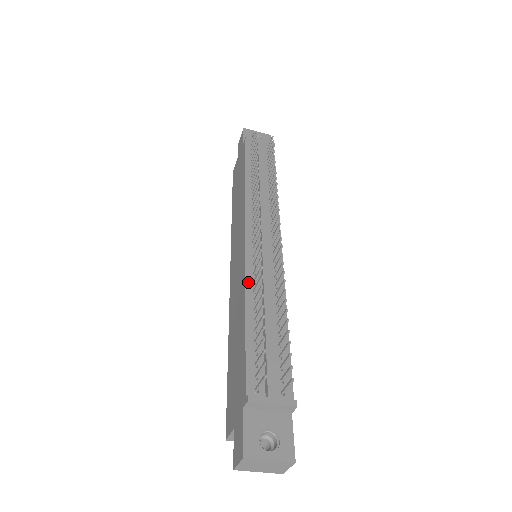
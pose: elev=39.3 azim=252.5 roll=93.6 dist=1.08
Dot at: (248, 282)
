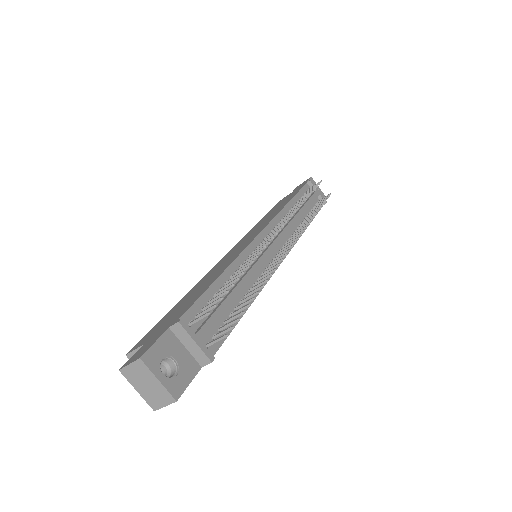
Dot at: (241, 257)
